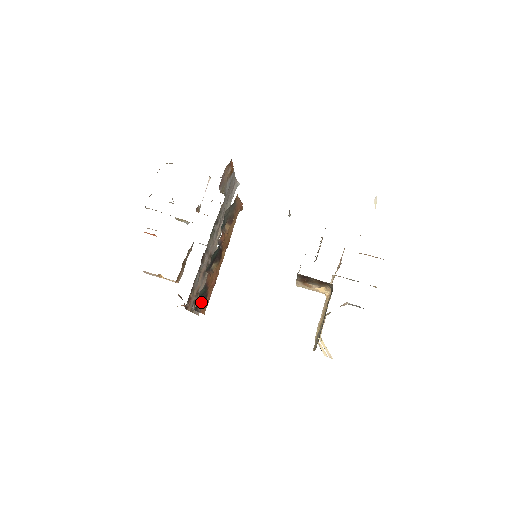
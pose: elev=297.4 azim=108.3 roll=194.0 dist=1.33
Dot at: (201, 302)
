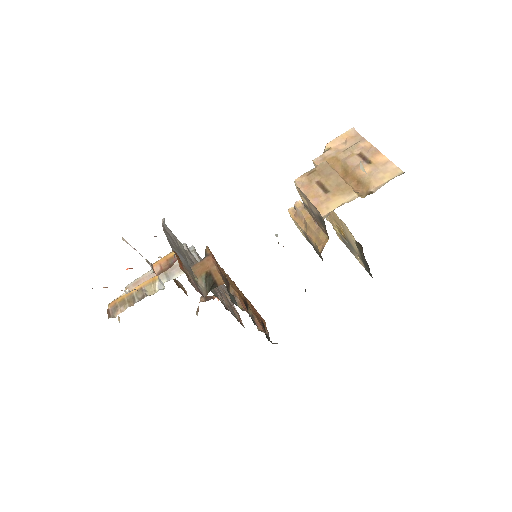
Dot at: occluded
